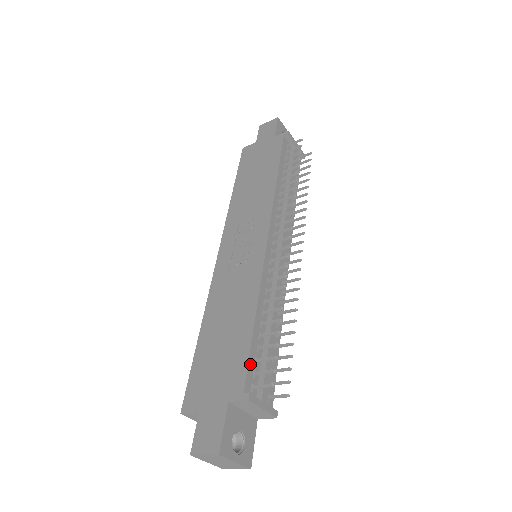
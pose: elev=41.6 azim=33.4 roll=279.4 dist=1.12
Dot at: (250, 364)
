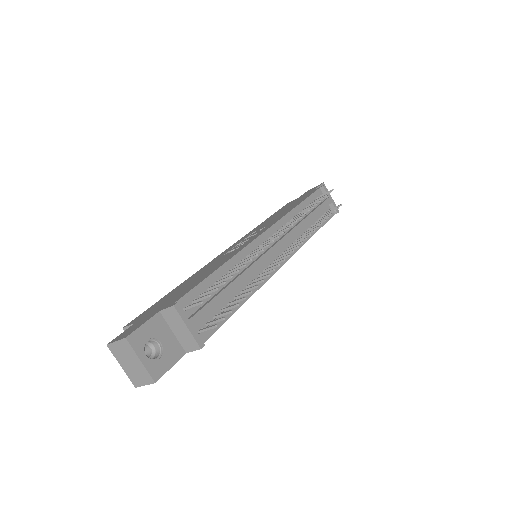
Dot at: (194, 291)
